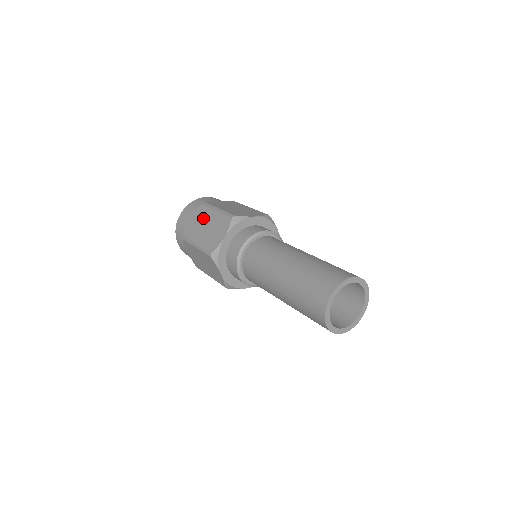
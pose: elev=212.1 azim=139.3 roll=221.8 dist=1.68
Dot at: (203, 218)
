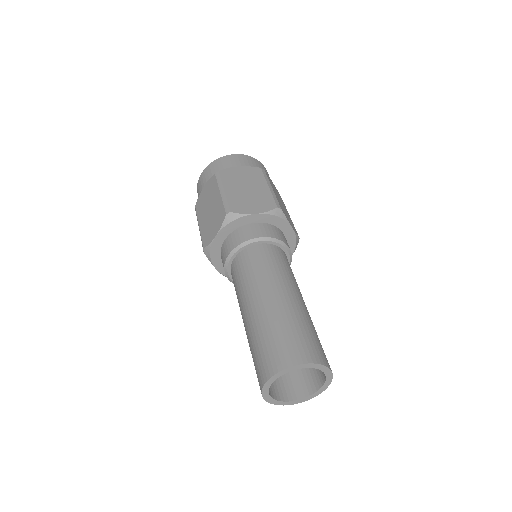
Dot at: (210, 195)
